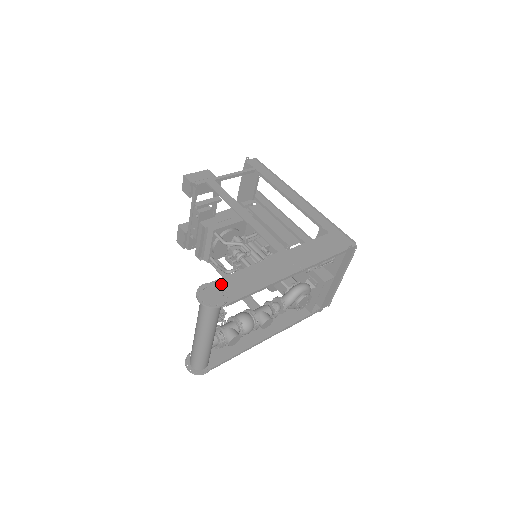
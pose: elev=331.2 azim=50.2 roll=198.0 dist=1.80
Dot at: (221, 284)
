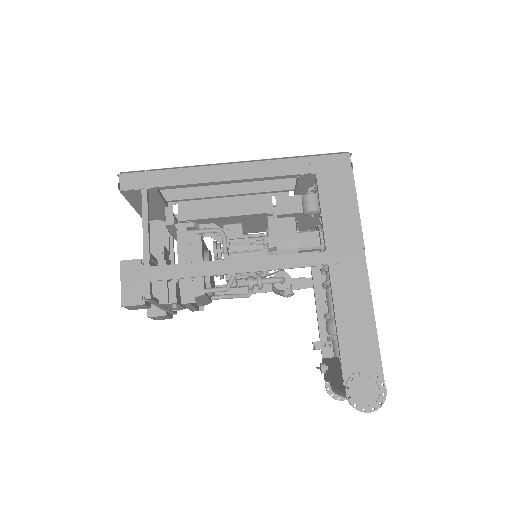
Dot at: (351, 370)
